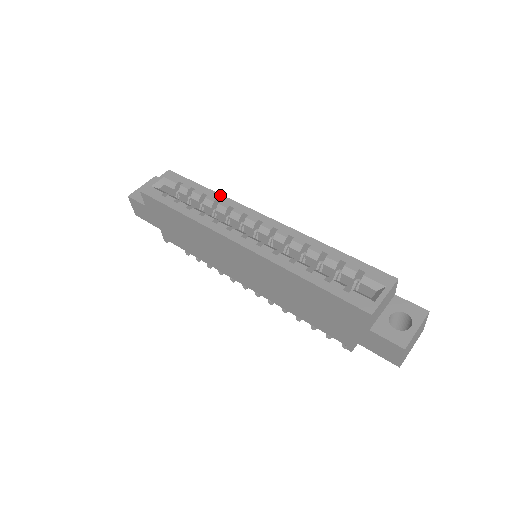
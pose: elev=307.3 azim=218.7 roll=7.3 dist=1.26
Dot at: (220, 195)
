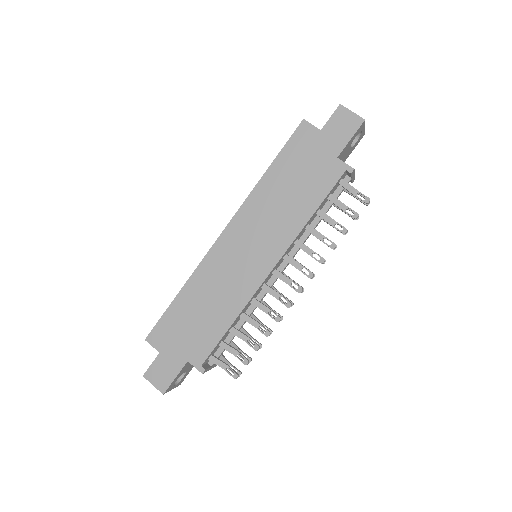
Dot at: occluded
